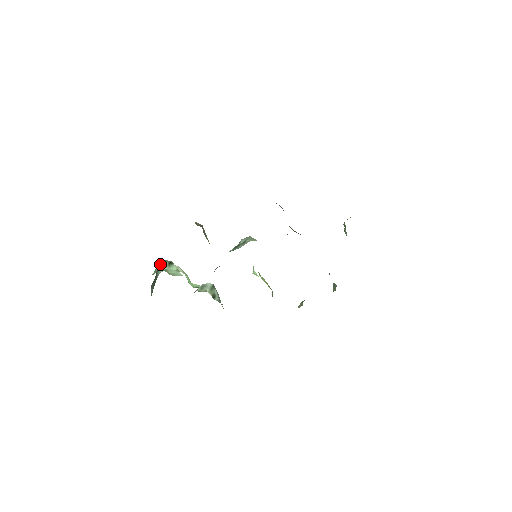
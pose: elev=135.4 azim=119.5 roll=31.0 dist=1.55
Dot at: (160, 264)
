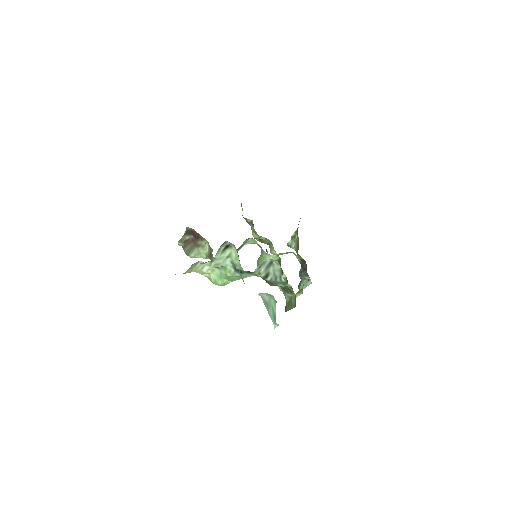
Dot at: (219, 248)
